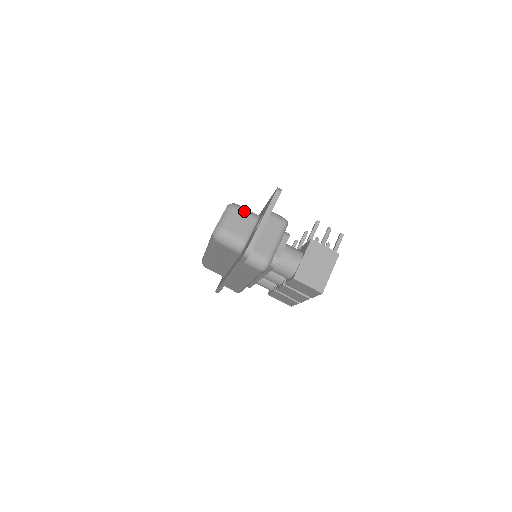
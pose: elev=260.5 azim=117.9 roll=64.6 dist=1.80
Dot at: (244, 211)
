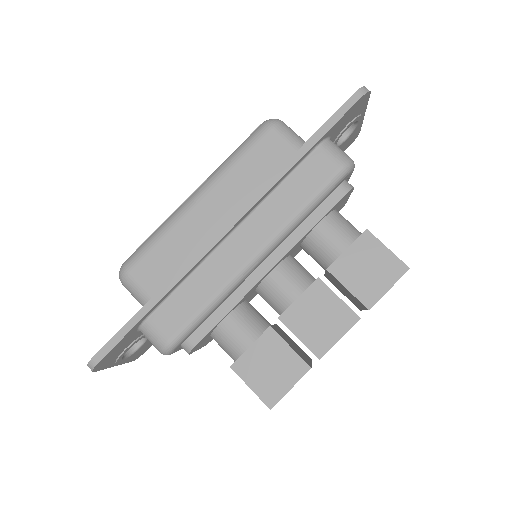
Dot at: occluded
